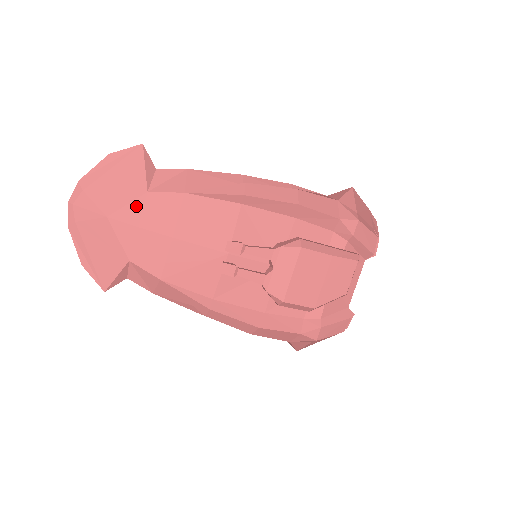
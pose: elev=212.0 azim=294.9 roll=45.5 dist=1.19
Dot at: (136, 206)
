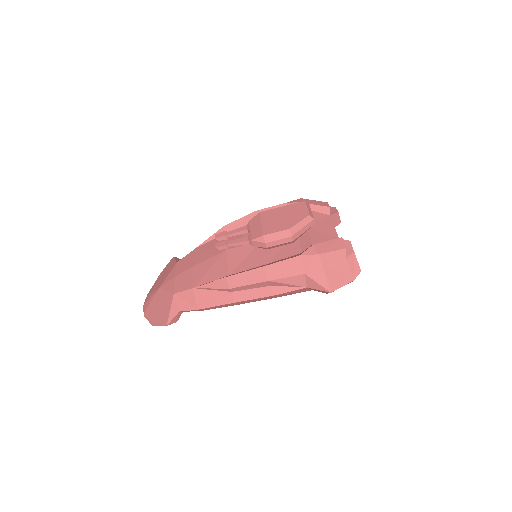
Dot at: (172, 272)
